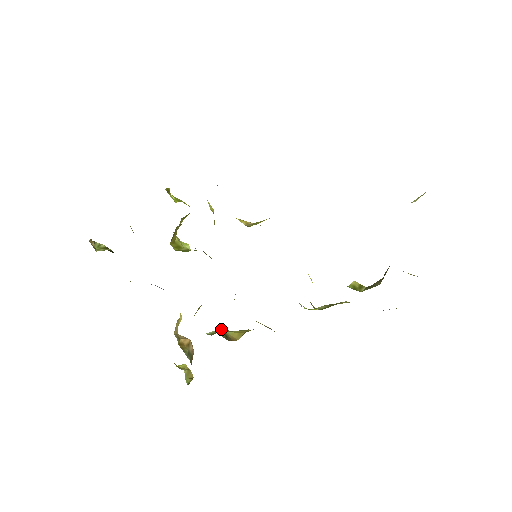
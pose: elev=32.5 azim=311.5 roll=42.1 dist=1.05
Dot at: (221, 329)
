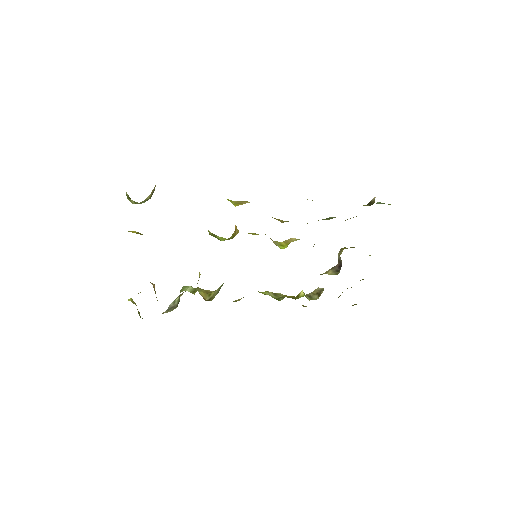
Dot at: (192, 287)
